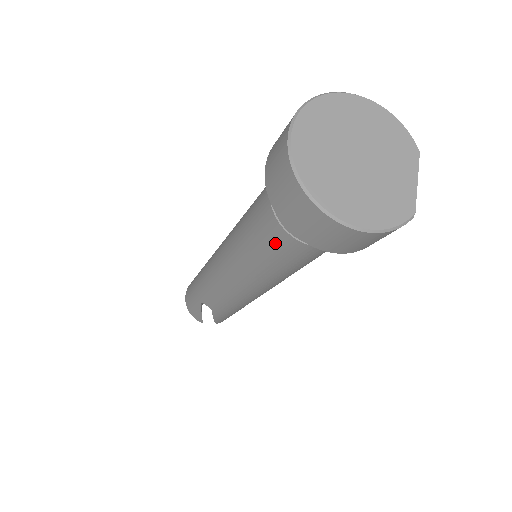
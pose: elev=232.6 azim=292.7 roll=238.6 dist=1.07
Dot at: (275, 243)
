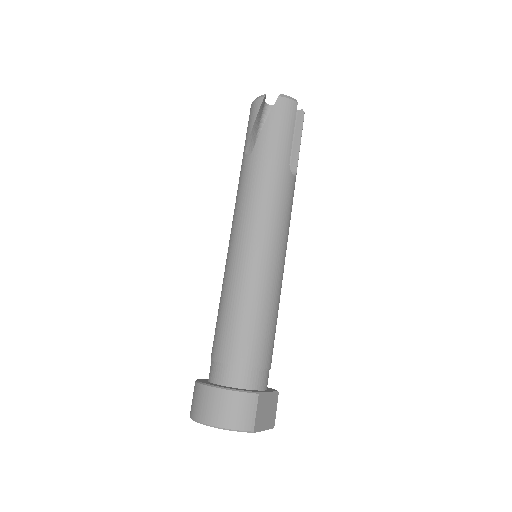
Dot at: occluded
